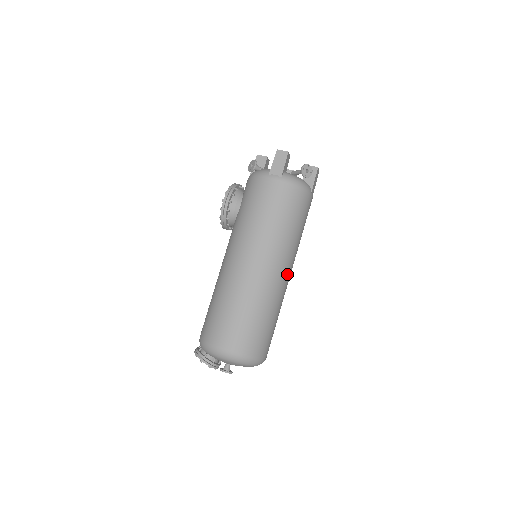
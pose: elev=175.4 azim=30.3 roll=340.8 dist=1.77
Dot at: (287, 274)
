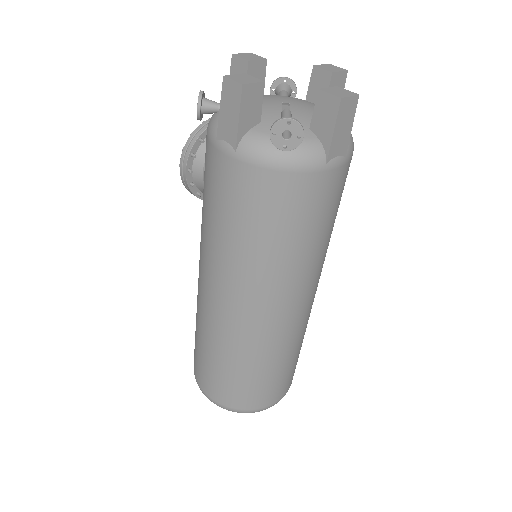
Dot at: (289, 312)
